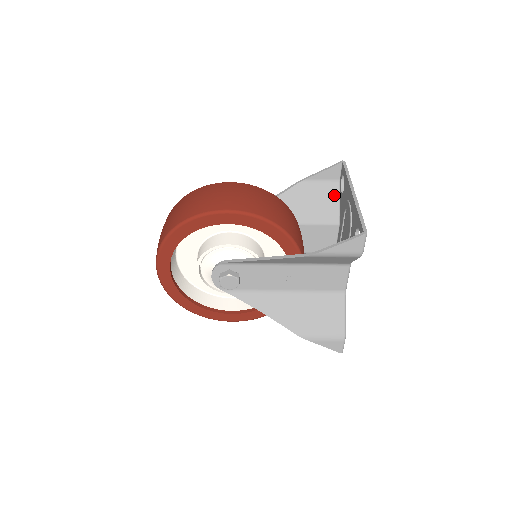
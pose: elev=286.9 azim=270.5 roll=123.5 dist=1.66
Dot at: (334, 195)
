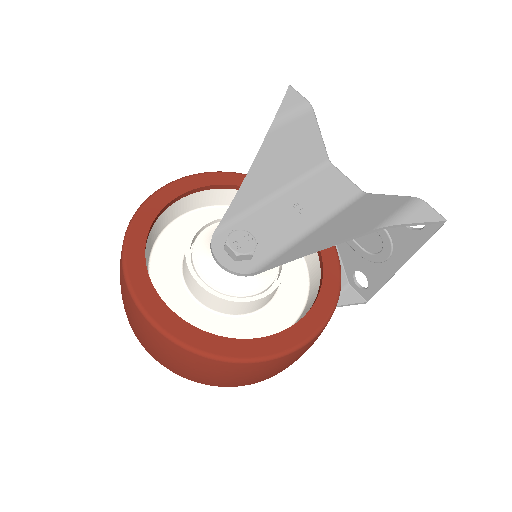
Dot at: occluded
